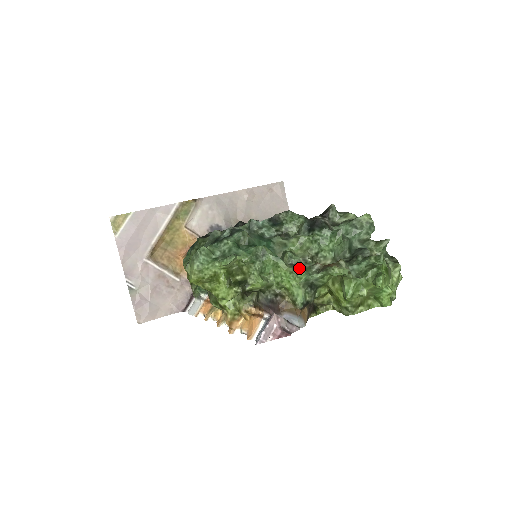
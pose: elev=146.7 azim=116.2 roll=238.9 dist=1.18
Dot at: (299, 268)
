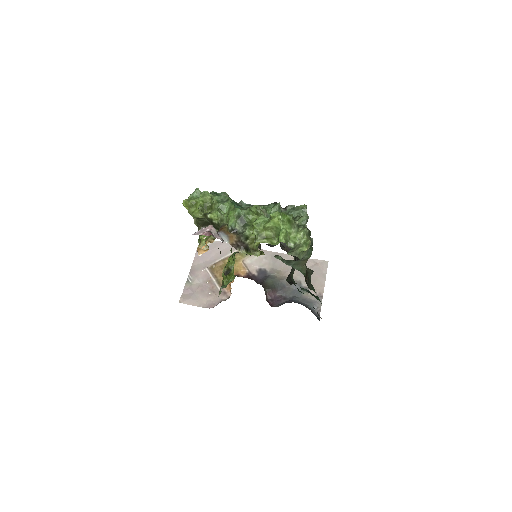
Dot at: occluded
